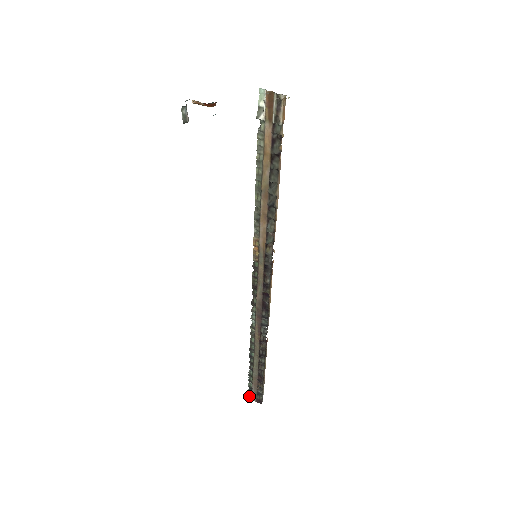
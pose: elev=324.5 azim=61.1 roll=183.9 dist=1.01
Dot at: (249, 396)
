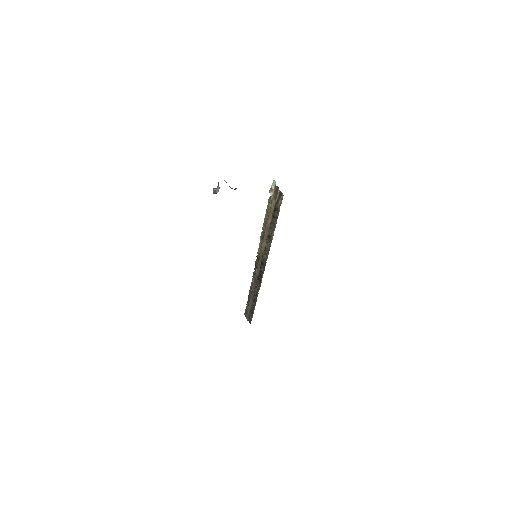
Dot at: (245, 315)
